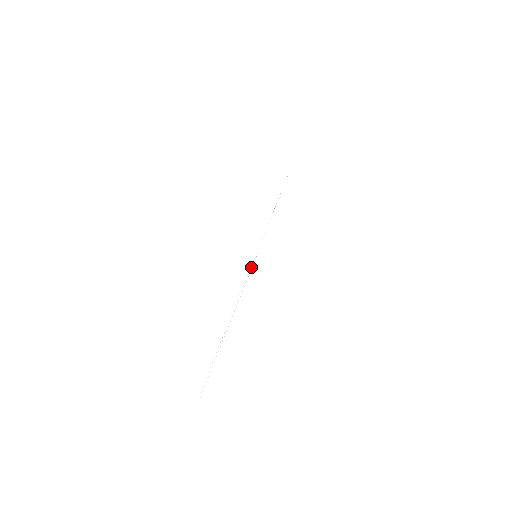
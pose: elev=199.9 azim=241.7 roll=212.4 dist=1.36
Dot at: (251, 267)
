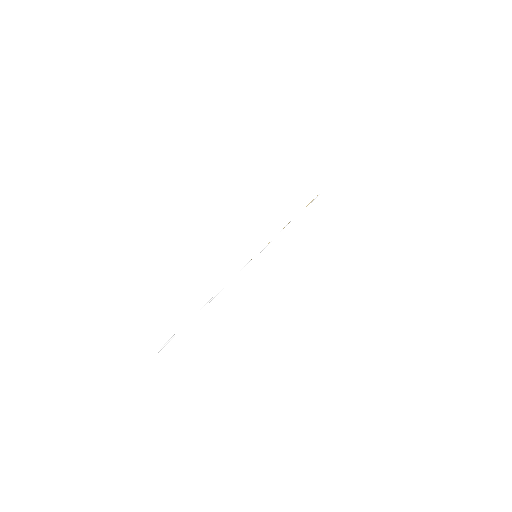
Dot at: (247, 264)
